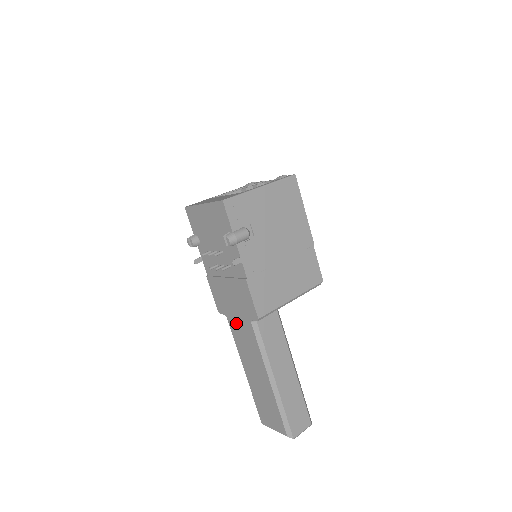
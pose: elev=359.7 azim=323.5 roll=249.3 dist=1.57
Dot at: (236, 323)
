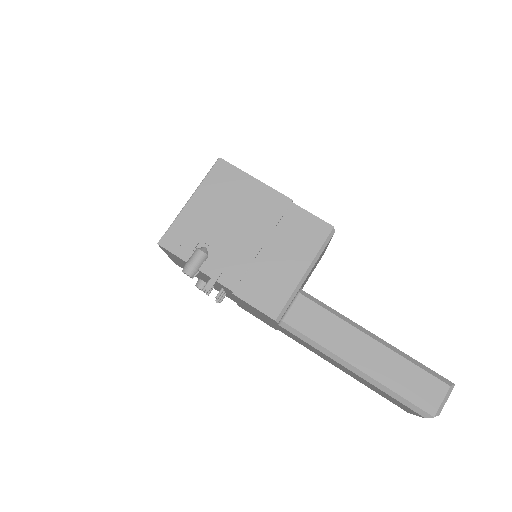
Dot at: (284, 332)
